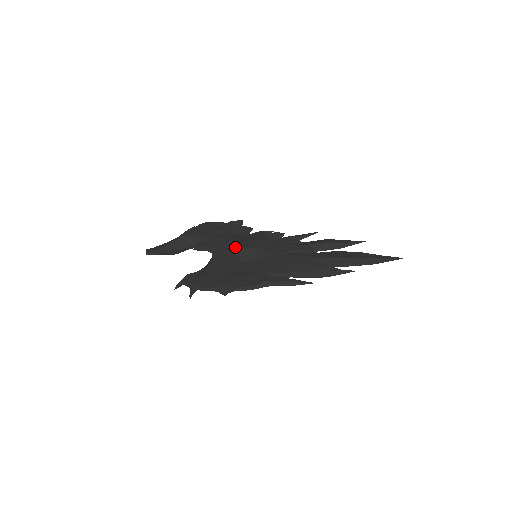
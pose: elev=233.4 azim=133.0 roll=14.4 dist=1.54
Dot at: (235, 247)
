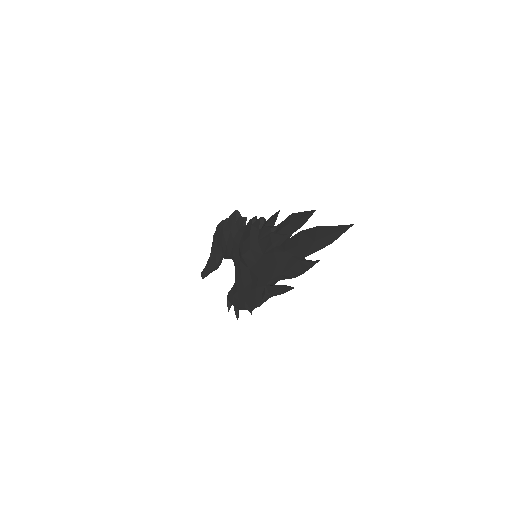
Dot at: (239, 253)
